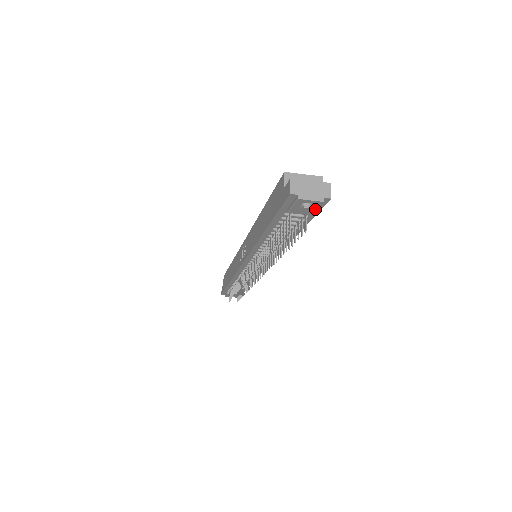
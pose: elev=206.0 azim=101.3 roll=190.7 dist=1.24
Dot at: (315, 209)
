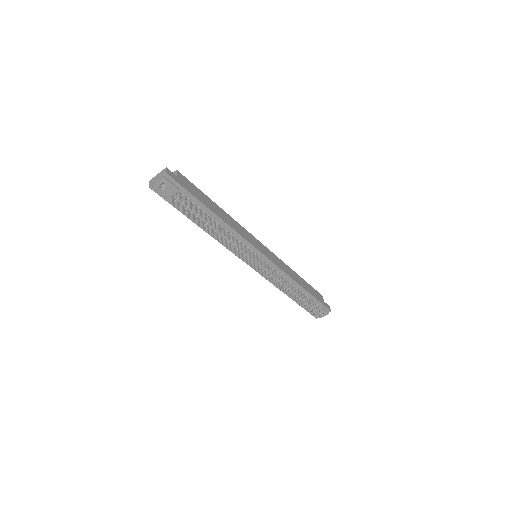
Dot at: (171, 185)
